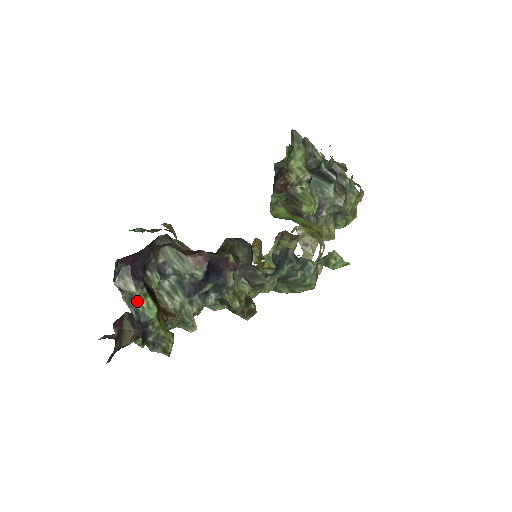
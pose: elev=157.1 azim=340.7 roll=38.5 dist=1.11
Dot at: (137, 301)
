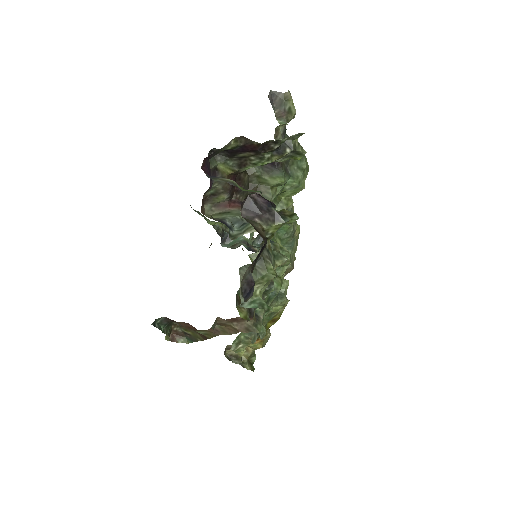
Dot at: occluded
